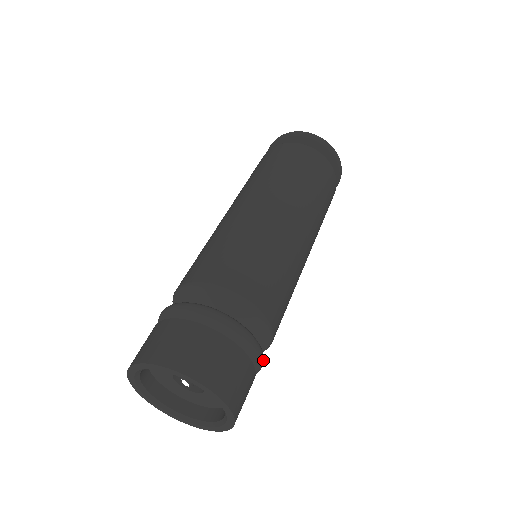
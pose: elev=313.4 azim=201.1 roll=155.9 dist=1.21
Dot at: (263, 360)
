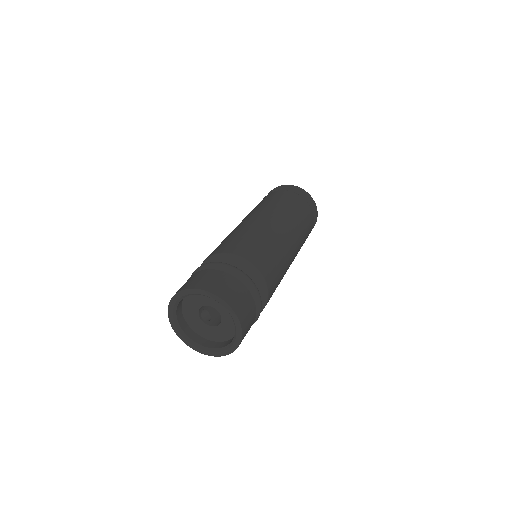
Dot at: (257, 319)
